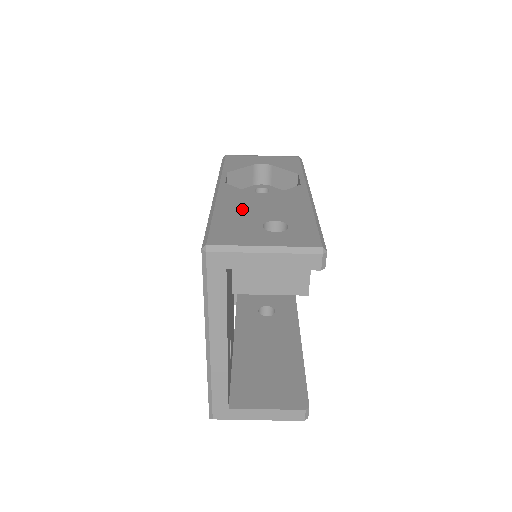
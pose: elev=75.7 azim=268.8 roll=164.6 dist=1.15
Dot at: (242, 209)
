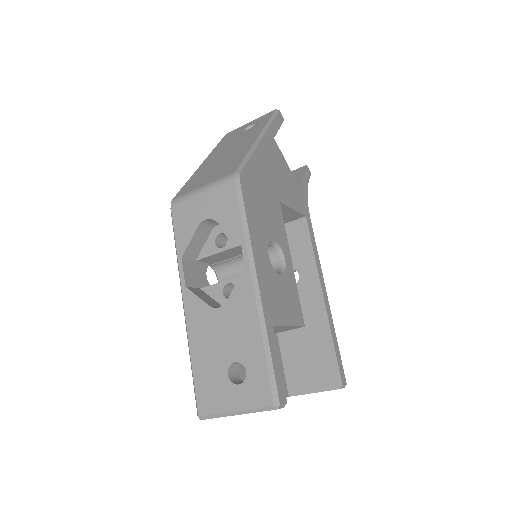
Dot at: (208, 345)
